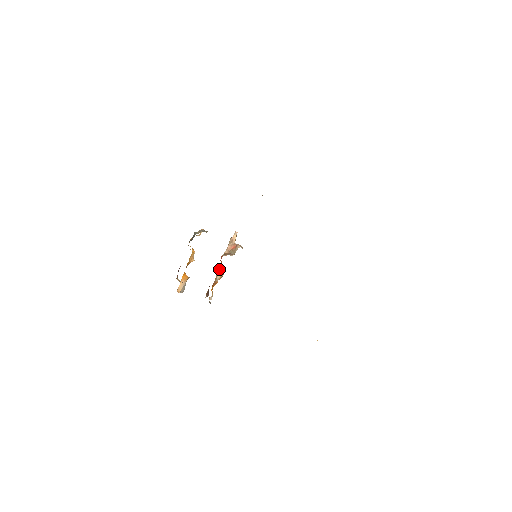
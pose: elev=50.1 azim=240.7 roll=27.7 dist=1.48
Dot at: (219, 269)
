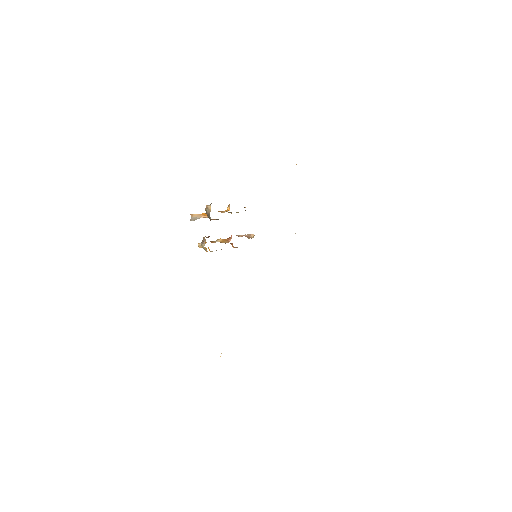
Dot at: (223, 239)
